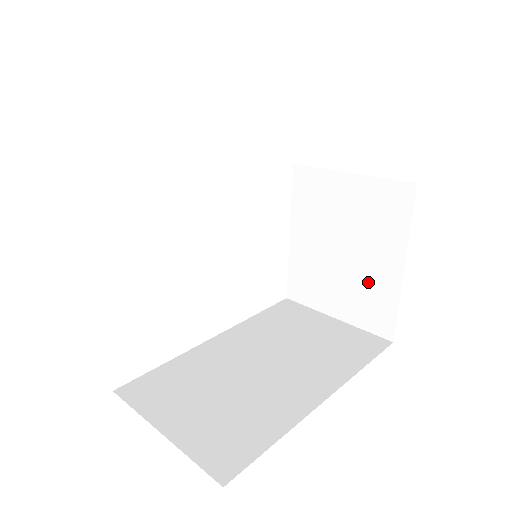
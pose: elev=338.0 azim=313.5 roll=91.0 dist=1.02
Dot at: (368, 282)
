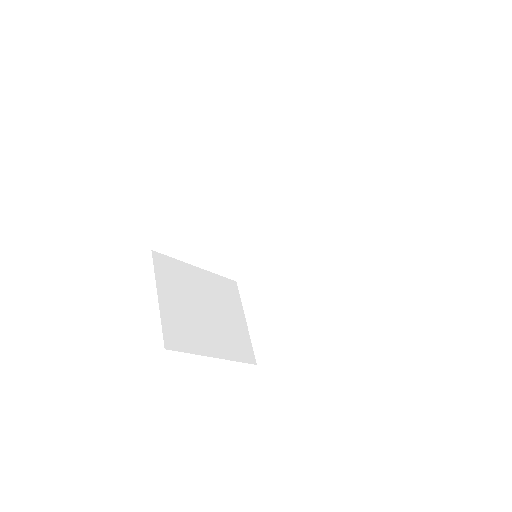
Dot at: occluded
